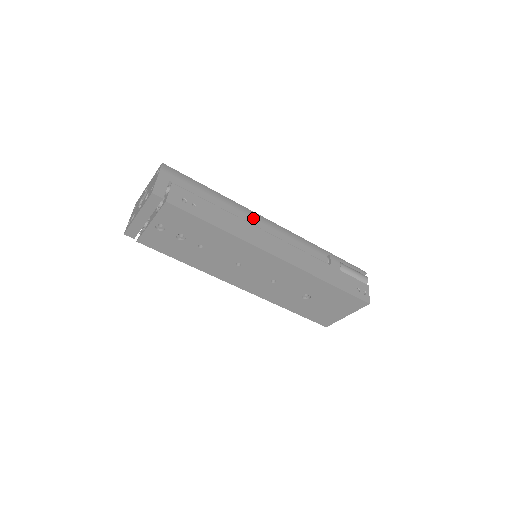
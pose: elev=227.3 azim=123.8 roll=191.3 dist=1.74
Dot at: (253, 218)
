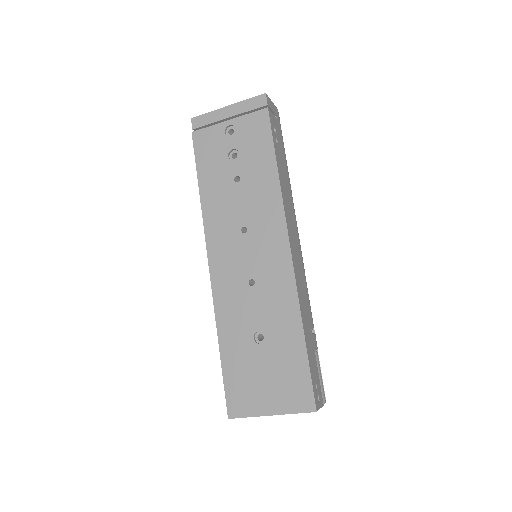
Dot at: (295, 217)
